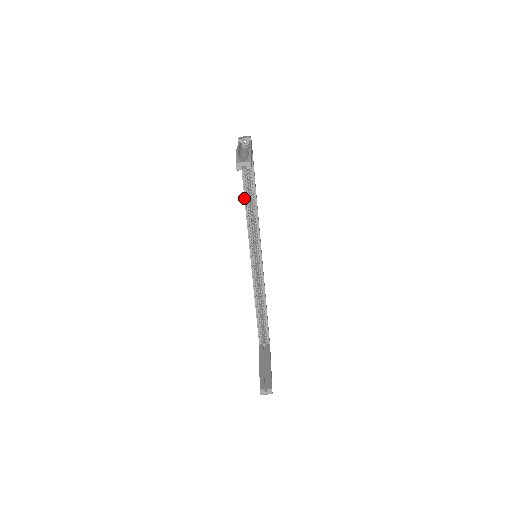
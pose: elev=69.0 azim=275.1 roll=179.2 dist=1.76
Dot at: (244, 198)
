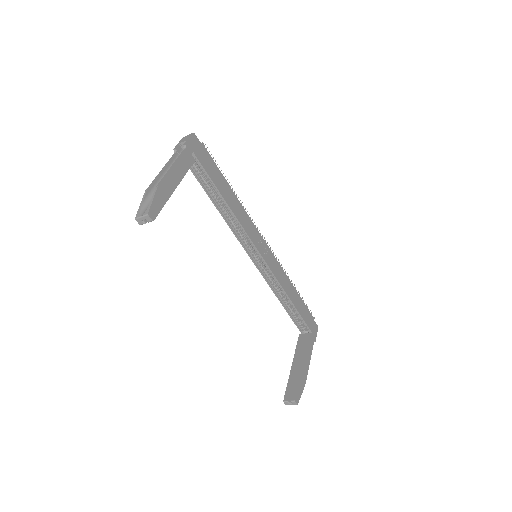
Dot at: (214, 205)
